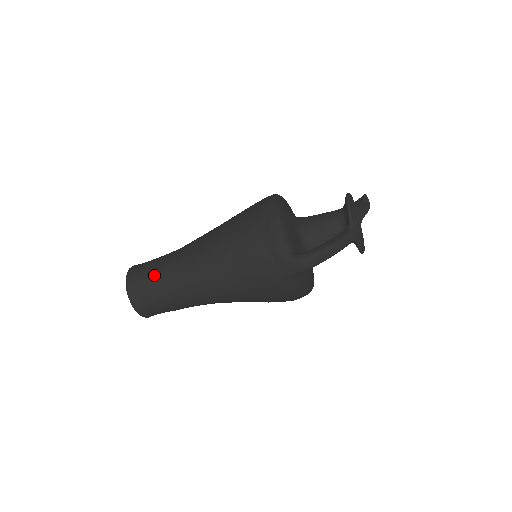
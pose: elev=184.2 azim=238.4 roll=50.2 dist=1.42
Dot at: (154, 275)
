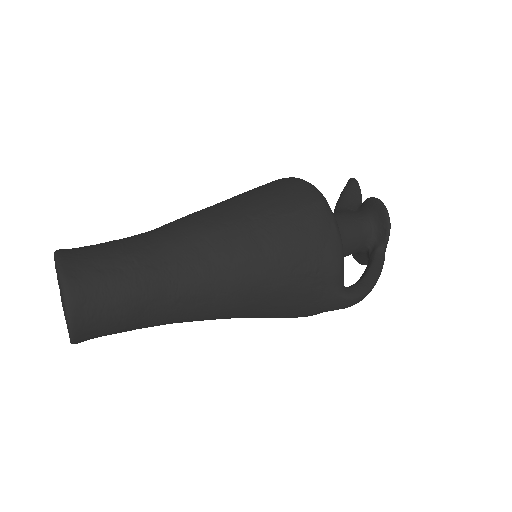
Dot at: (127, 294)
